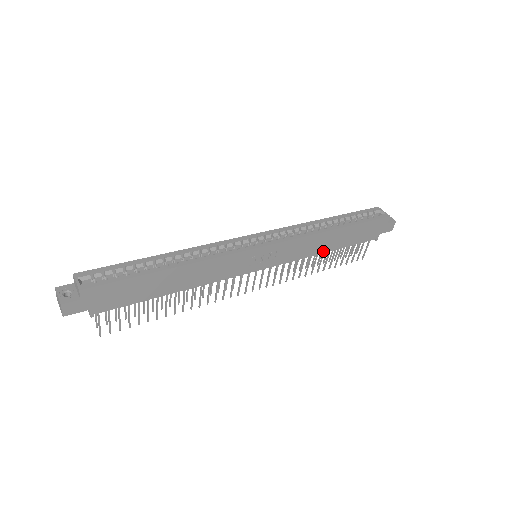
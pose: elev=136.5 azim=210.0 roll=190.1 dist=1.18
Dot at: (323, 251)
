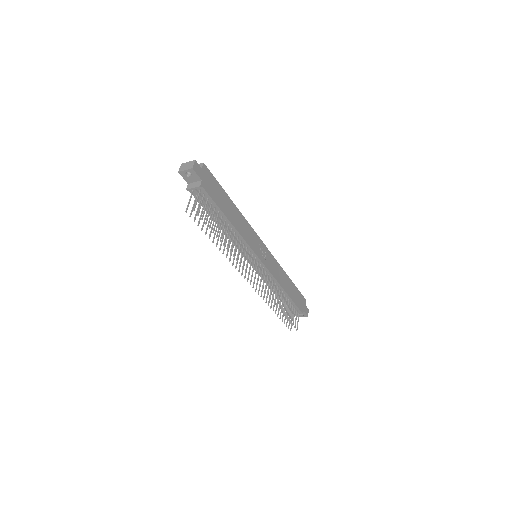
Dot at: (284, 288)
